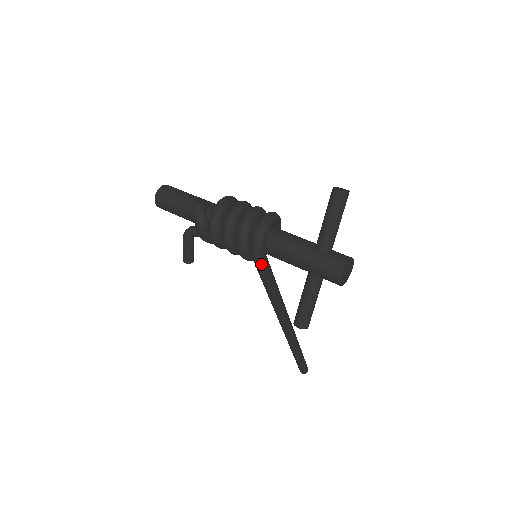
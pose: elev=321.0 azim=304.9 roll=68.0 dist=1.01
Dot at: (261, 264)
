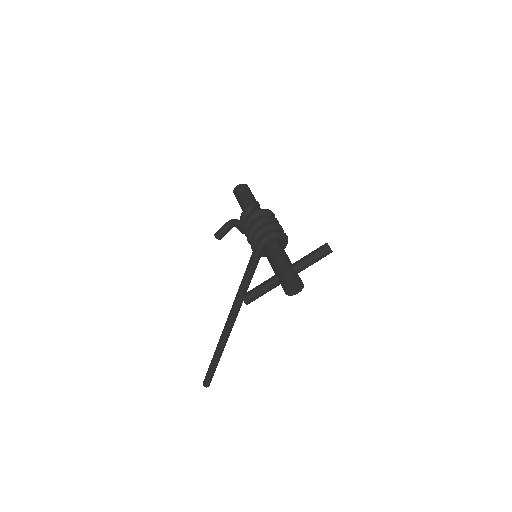
Dot at: (257, 251)
